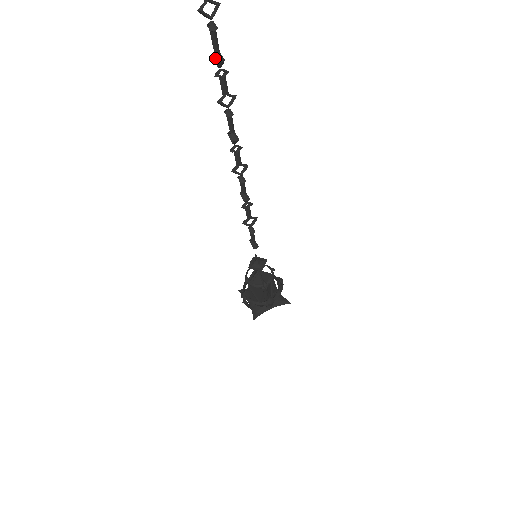
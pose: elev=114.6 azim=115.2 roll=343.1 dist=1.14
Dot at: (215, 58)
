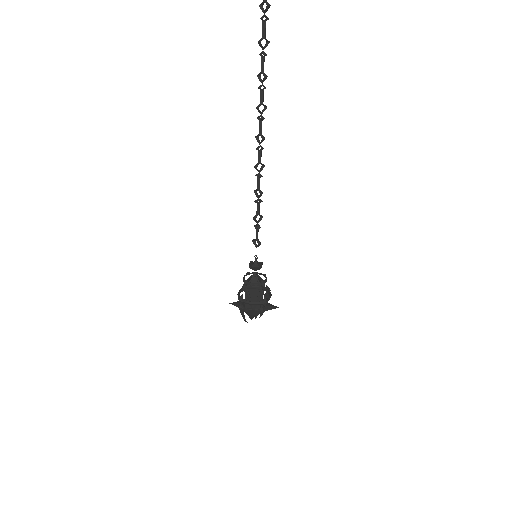
Dot at: (259, 77)
